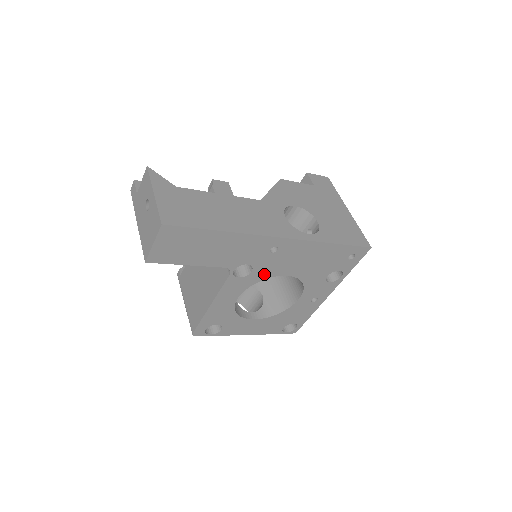
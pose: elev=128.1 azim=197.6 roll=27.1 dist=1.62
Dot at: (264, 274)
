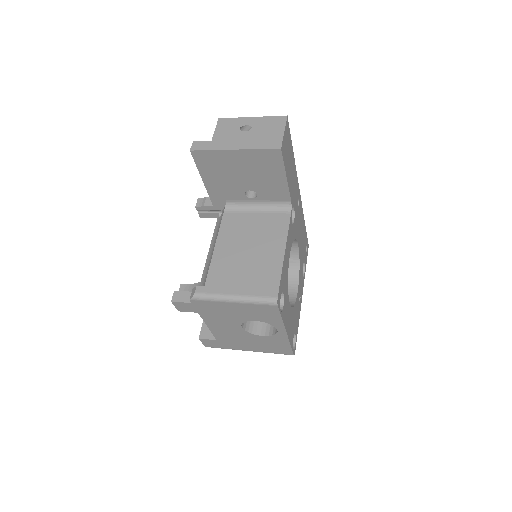
Dot at: (295, 231)
